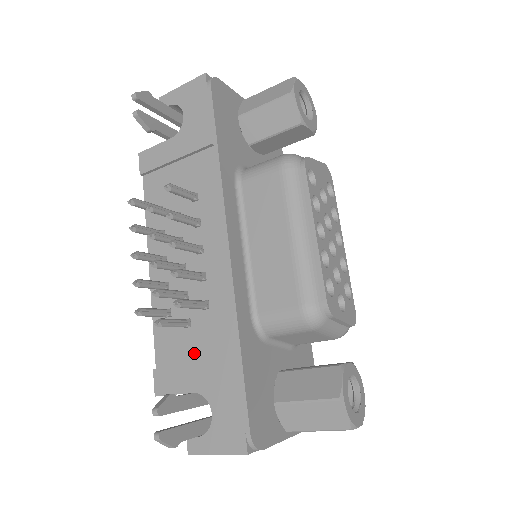
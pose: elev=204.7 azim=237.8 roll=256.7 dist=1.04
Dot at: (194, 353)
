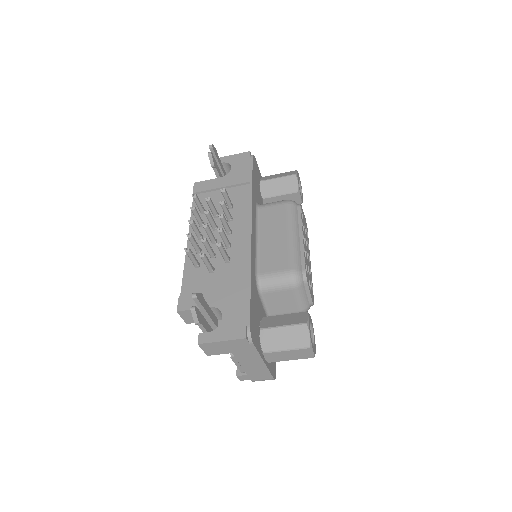
Dot at: (214, 286)
